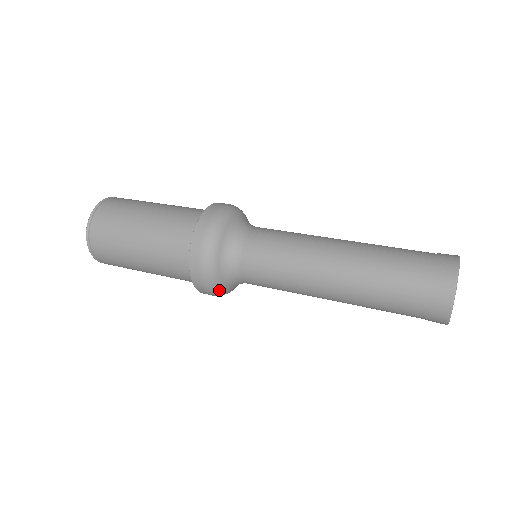
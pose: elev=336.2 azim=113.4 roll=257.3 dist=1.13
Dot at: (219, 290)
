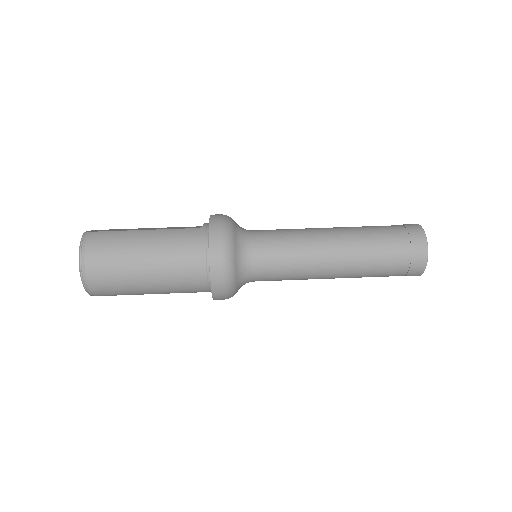
Dot at: occluded
